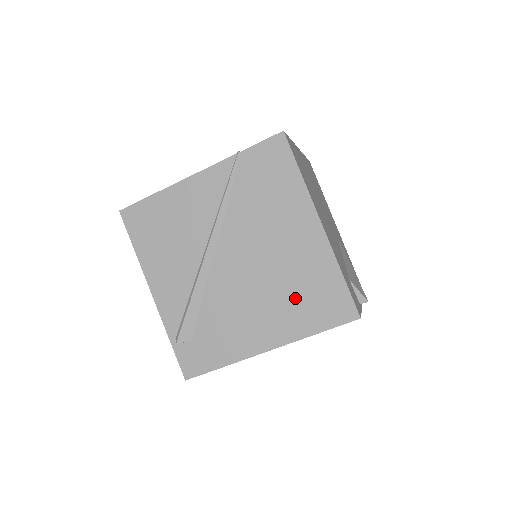
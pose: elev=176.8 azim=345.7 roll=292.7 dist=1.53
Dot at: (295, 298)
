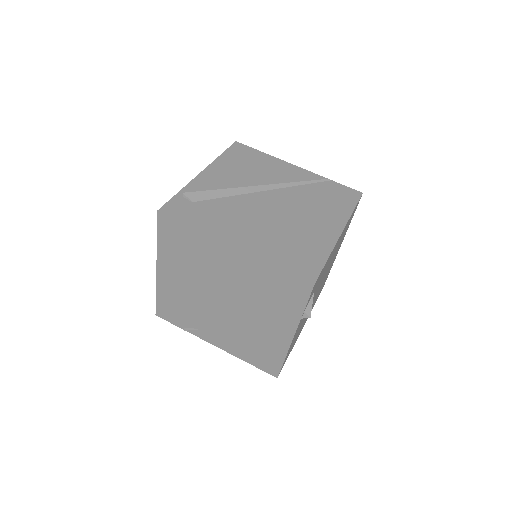
Dot at: (285, 242)
